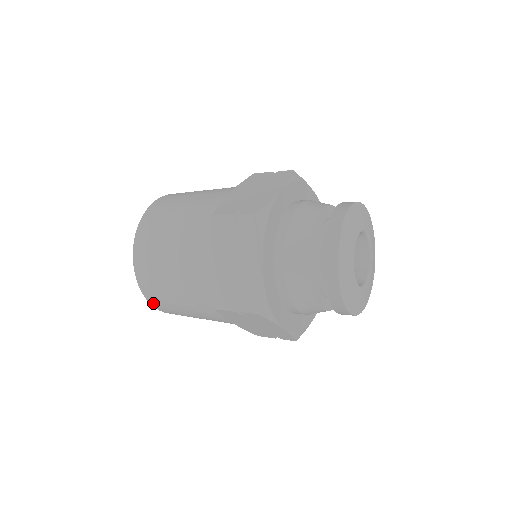
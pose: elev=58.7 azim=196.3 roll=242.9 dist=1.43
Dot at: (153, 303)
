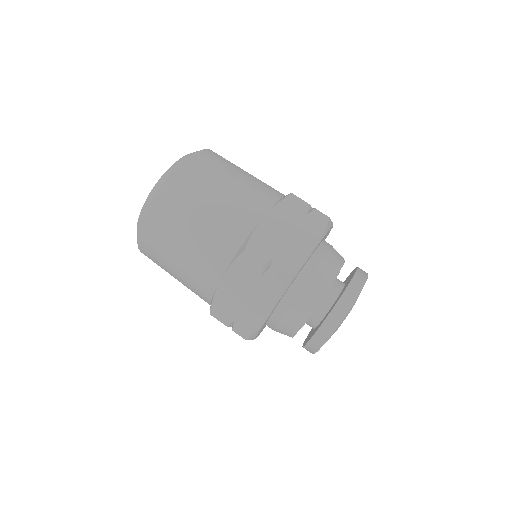
Dot at: (144, 254)
